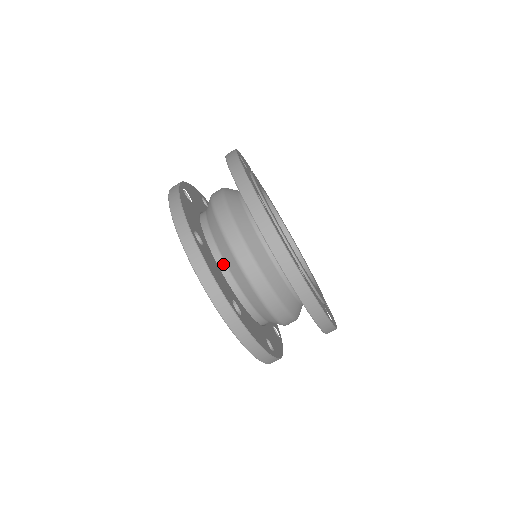
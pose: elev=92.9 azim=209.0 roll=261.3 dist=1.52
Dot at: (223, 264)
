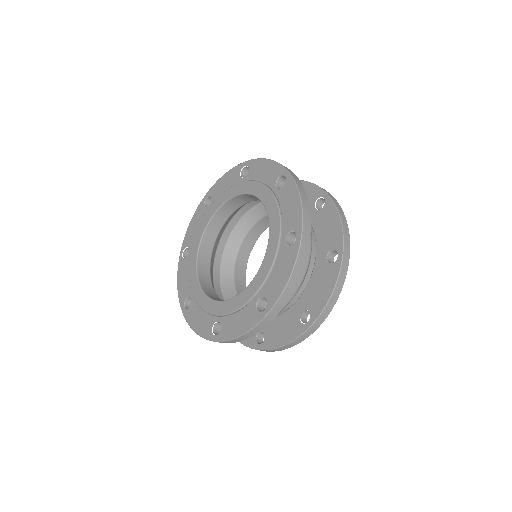
Dot at: occluded
